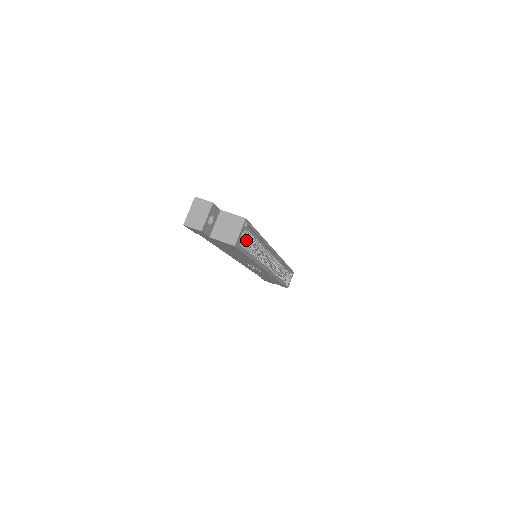
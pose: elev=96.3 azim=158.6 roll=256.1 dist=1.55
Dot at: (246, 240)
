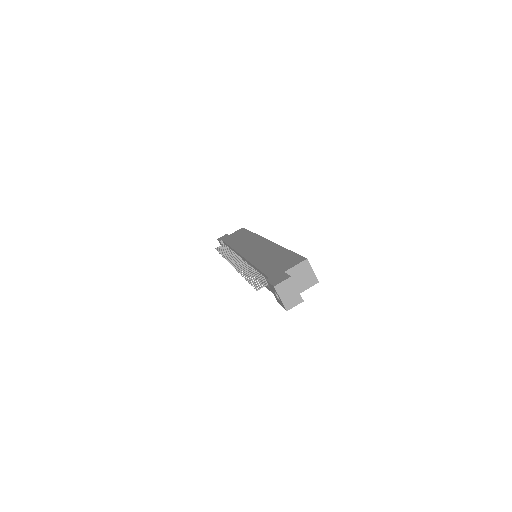
Dot at: occluded
